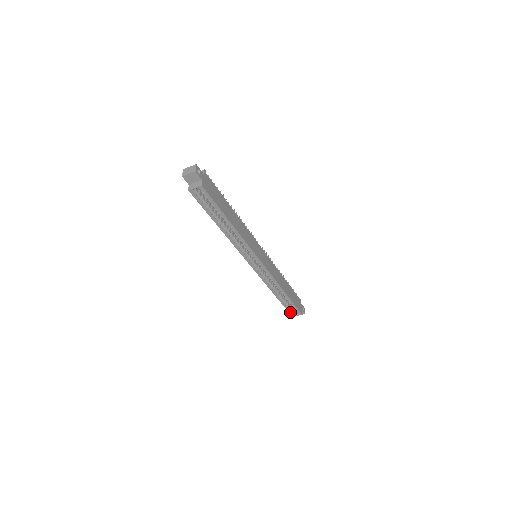
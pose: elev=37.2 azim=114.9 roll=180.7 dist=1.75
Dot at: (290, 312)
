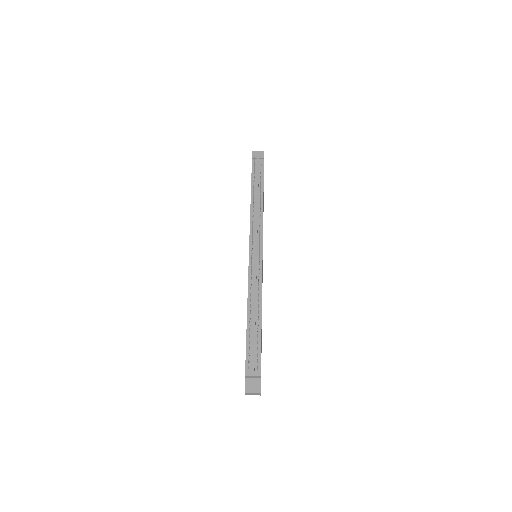
Dot at: occluded
